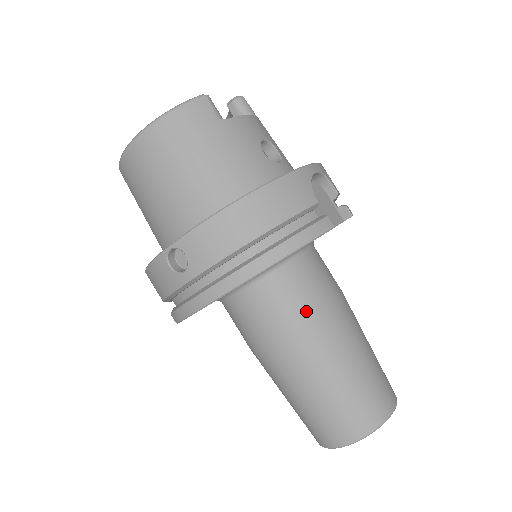
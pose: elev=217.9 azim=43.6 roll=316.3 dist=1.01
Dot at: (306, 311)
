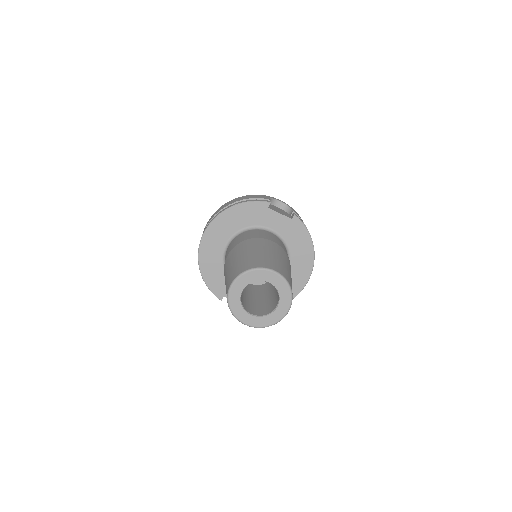
Dot at: (248, 238)
